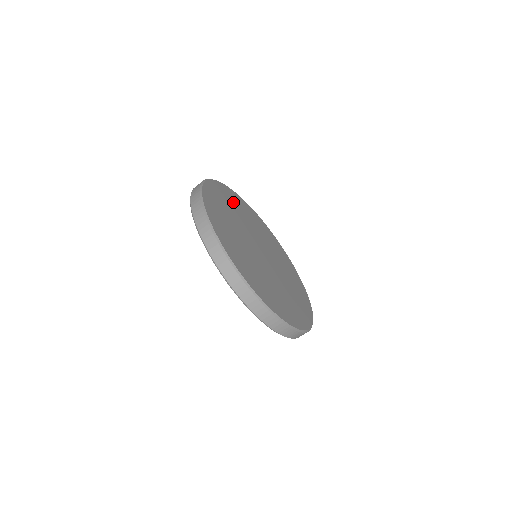
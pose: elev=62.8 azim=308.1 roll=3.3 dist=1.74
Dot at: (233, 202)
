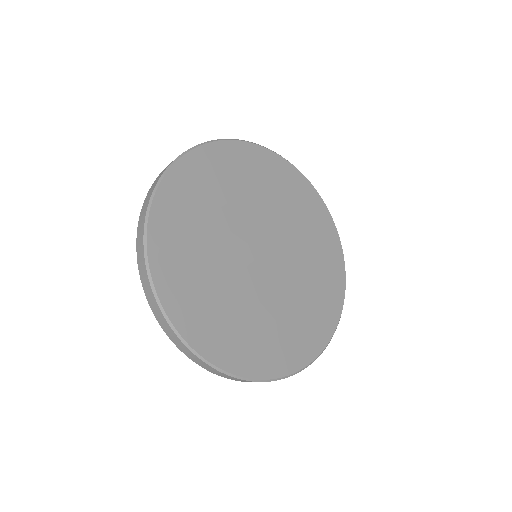
Dot at: (257, 174)
